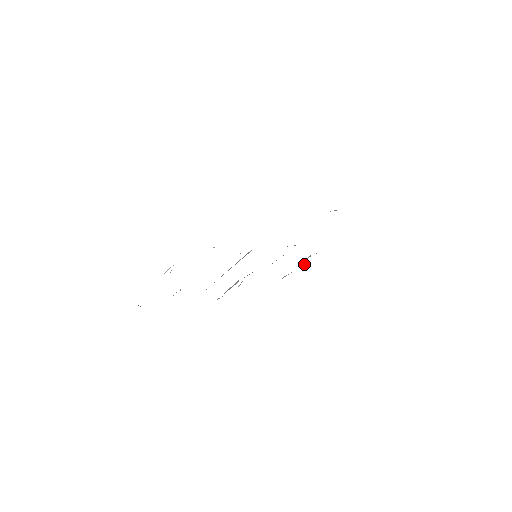
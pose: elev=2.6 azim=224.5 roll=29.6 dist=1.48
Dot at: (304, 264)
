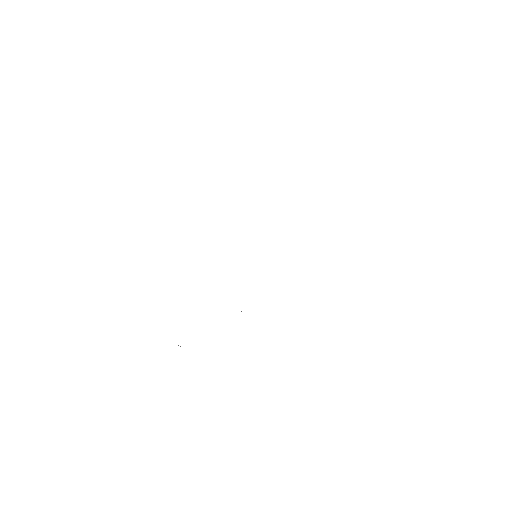
Dot at: occluded
